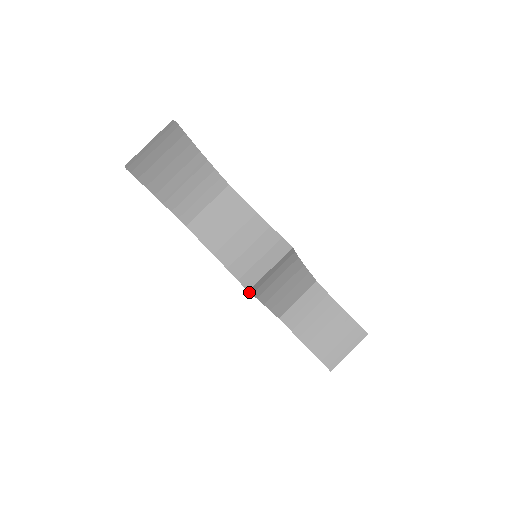
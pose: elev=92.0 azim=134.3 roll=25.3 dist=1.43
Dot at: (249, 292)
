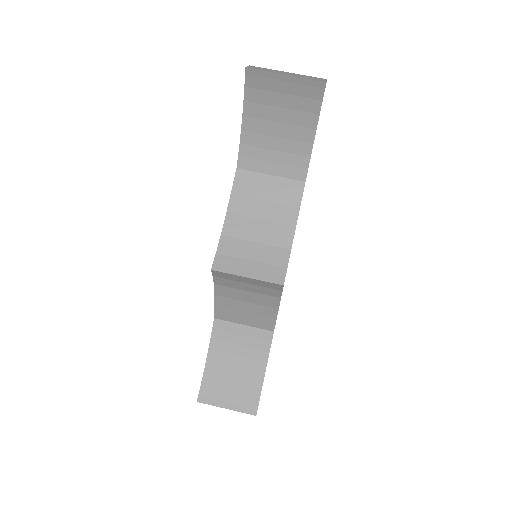
Dot at: (212, 271)
